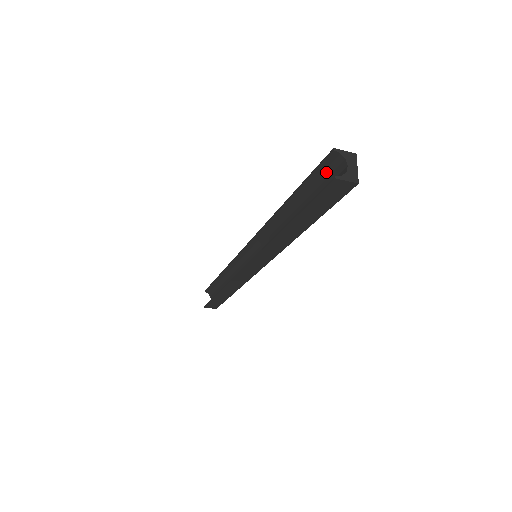
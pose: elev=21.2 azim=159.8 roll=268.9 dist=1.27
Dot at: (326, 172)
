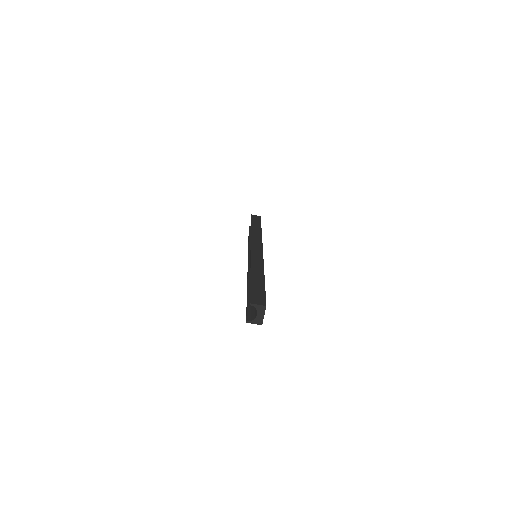
Dot at: occluded
